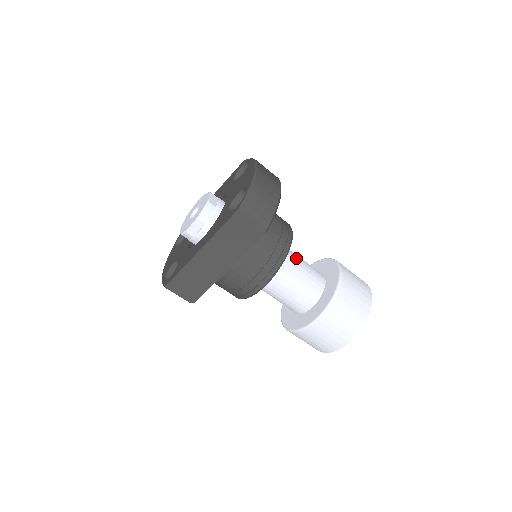
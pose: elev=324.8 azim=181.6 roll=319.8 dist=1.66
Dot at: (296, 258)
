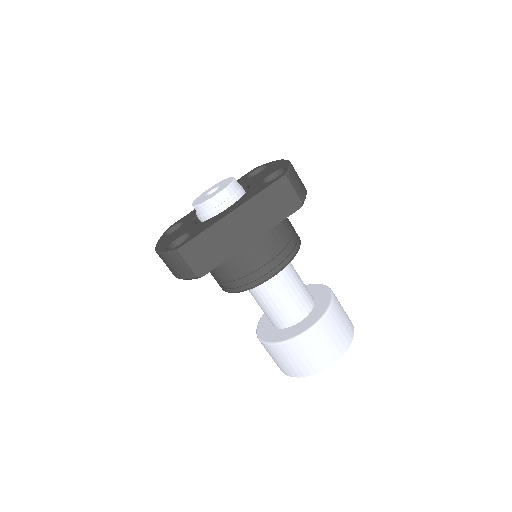
Dot at: occluded
